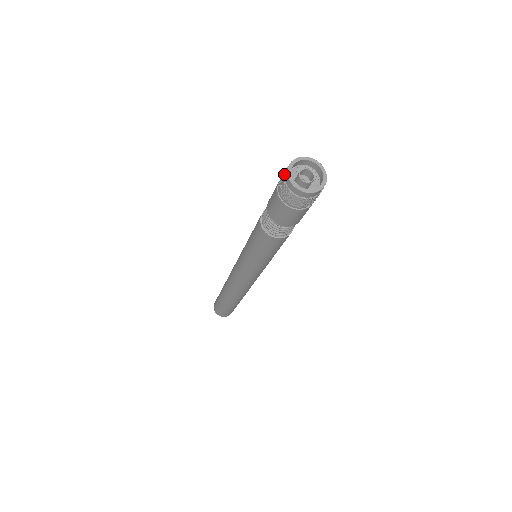
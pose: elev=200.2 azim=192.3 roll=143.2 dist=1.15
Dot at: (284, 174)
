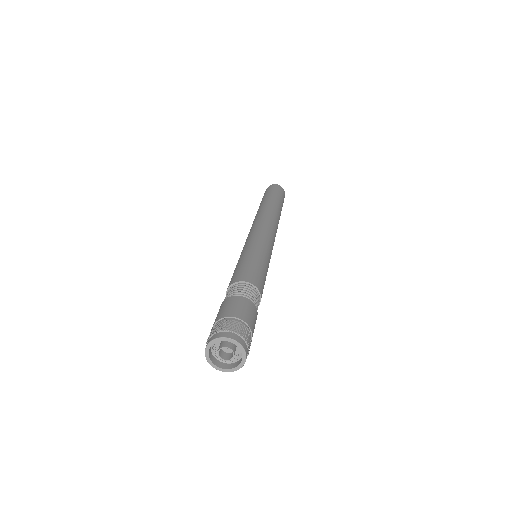
Dot at: (216, 332)
